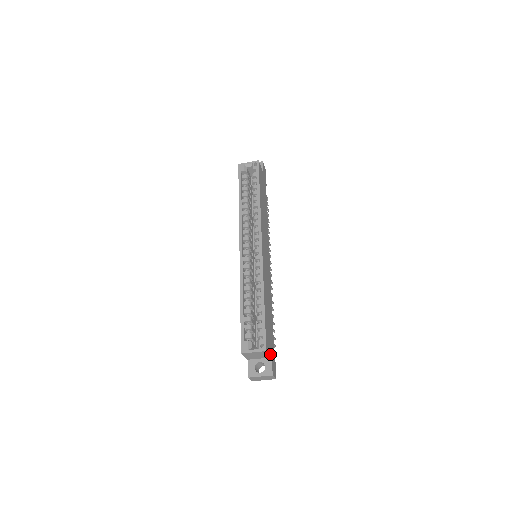
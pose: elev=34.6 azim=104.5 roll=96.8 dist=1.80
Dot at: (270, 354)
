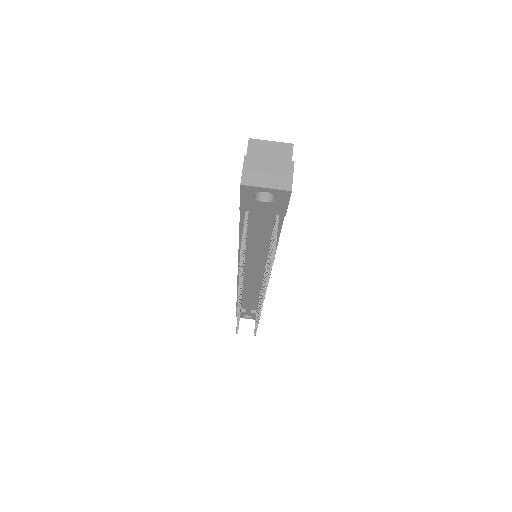
Dot at: occluded
